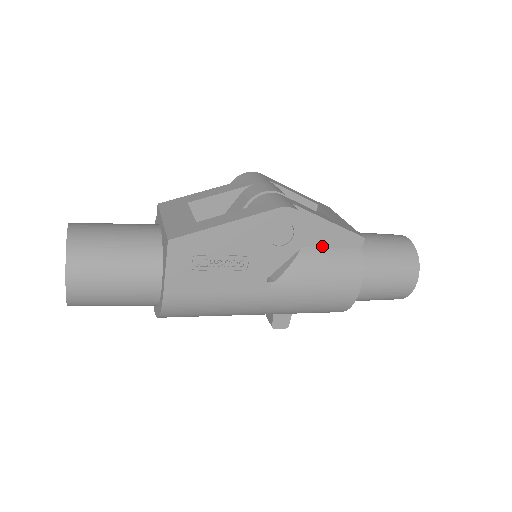
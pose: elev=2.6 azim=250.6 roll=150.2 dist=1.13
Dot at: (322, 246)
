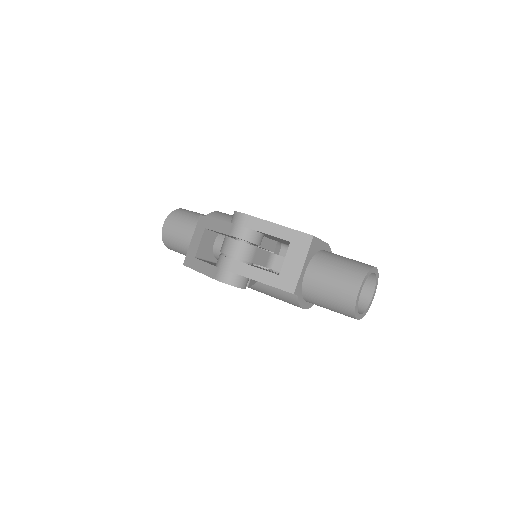
Dot at: occluded
